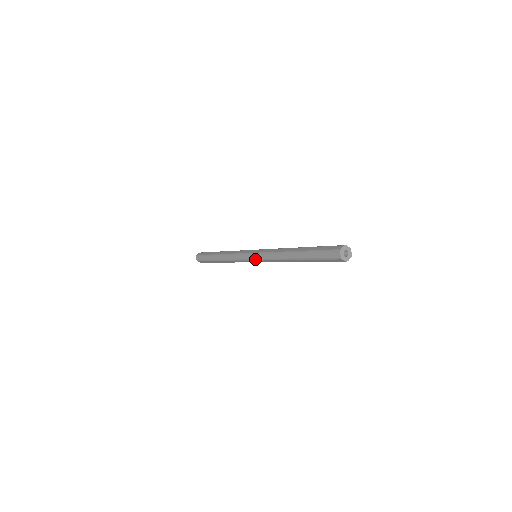
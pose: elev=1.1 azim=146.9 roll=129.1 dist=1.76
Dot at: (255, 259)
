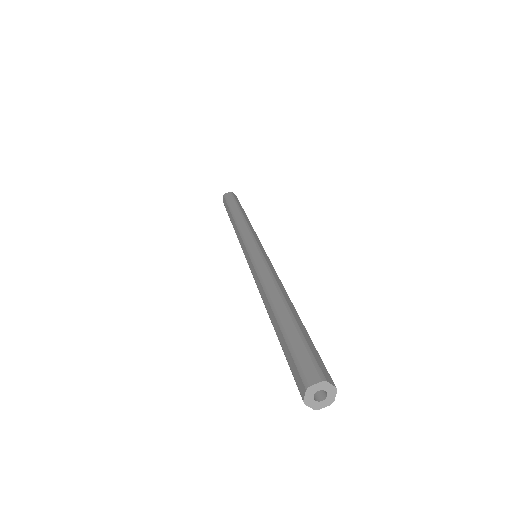
Dot at: (248, 263)
